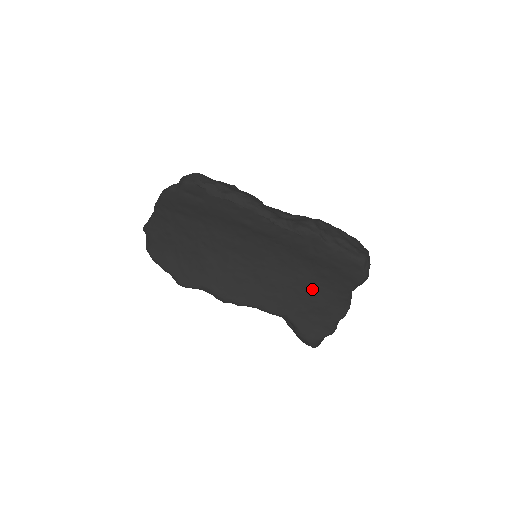
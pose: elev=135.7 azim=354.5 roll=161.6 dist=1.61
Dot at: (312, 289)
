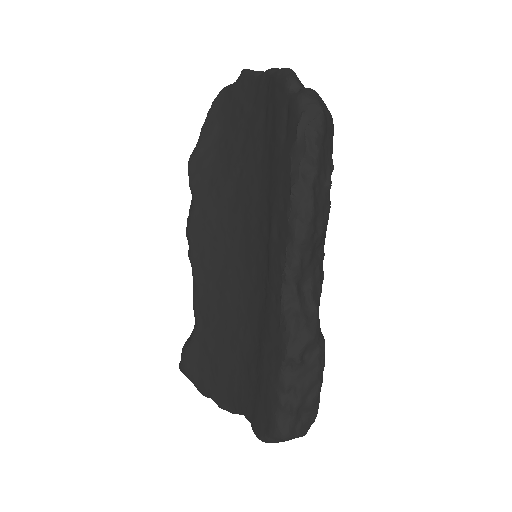
Dot at: (233, 355)
